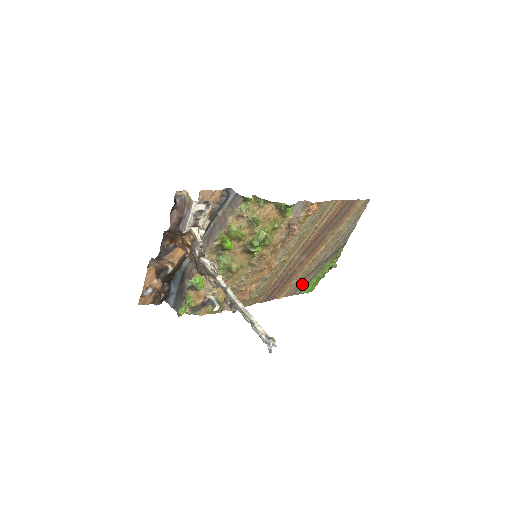
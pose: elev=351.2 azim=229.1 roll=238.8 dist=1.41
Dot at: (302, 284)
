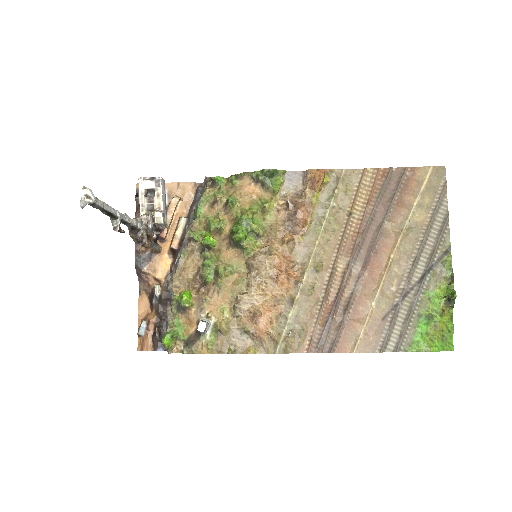
Dot at: (393, 329)
